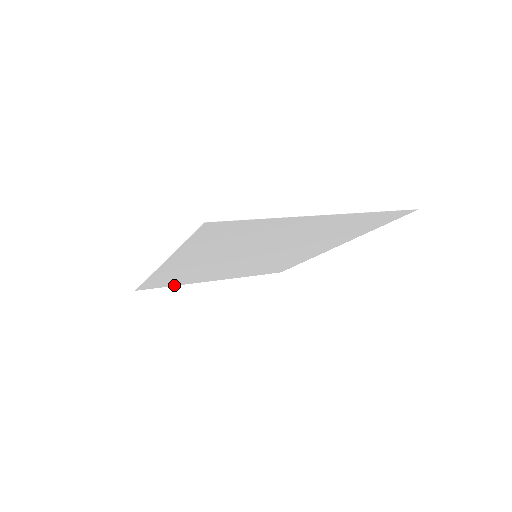
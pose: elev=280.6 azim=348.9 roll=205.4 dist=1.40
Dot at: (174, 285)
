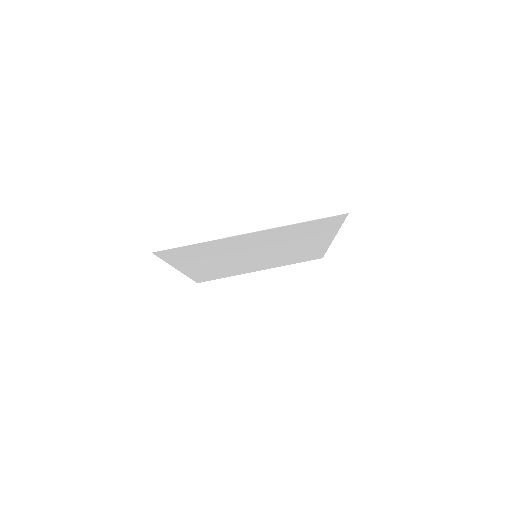
Dot at: occluded
